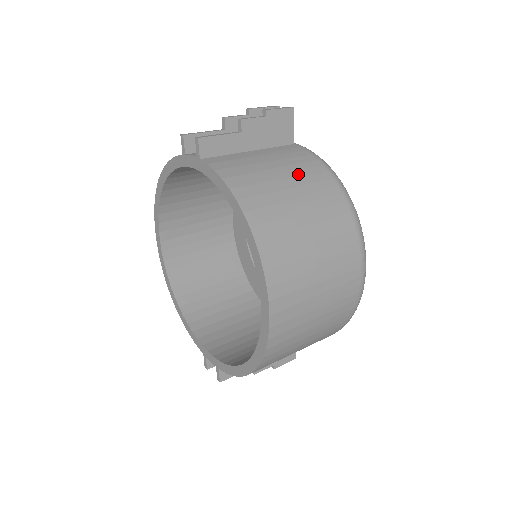
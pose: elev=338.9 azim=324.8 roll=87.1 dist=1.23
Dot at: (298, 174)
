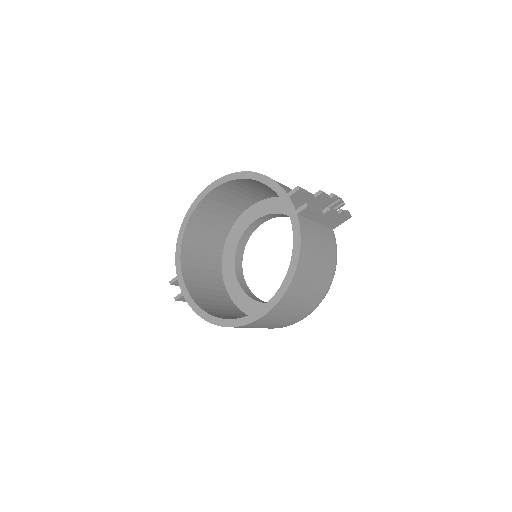
Dot at: (326, 258)
